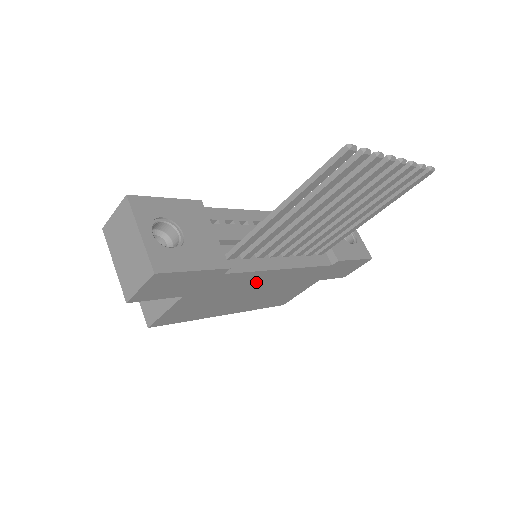
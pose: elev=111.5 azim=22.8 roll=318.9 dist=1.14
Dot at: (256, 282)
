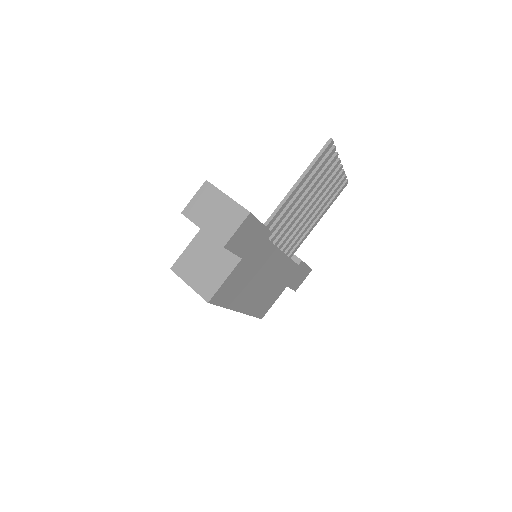
Dot at: (269, 264)
